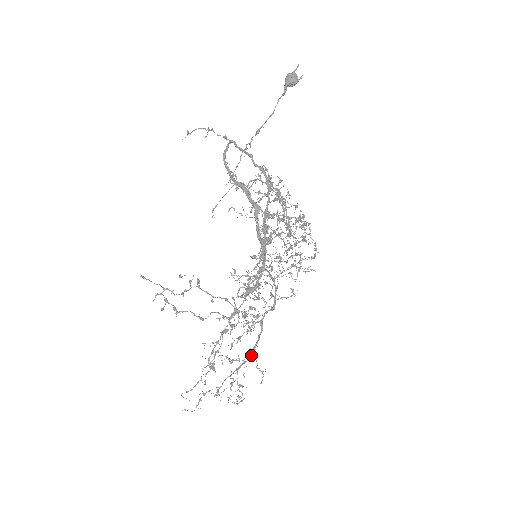
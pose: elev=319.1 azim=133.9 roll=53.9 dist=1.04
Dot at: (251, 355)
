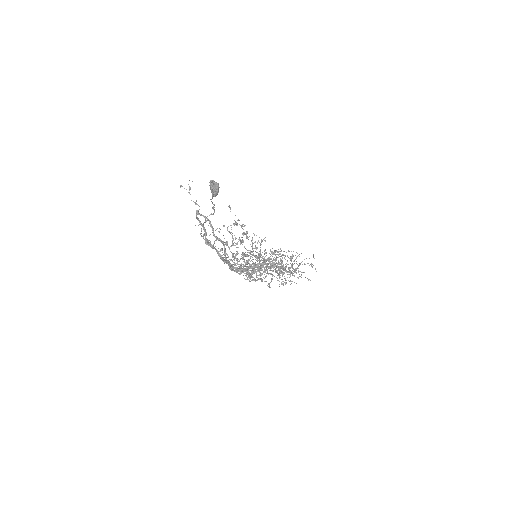
Dot at: (293, 273)
